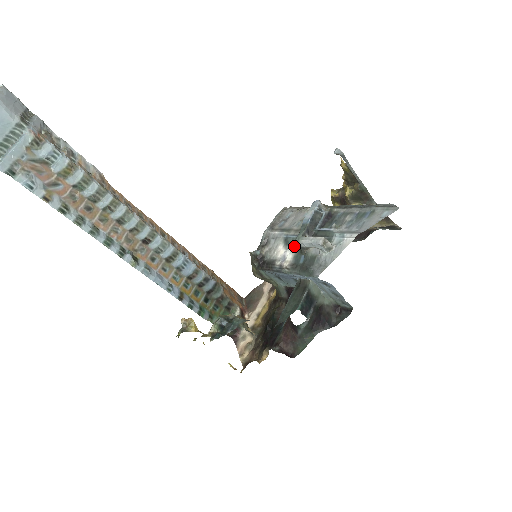
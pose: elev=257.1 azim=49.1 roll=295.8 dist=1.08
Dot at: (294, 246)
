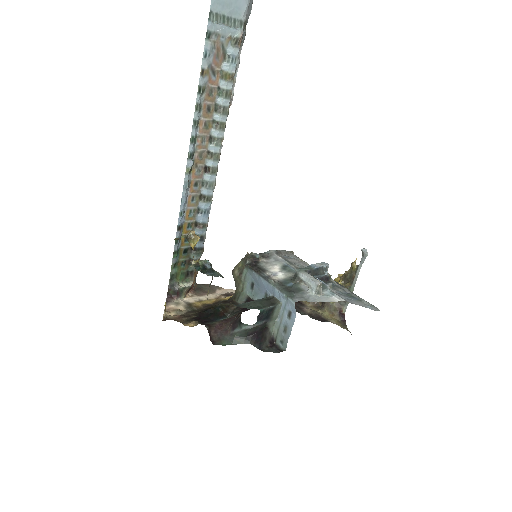
Dot at: (289, 273)
